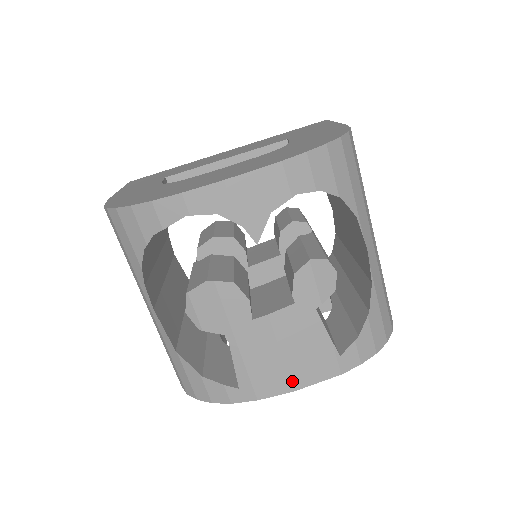
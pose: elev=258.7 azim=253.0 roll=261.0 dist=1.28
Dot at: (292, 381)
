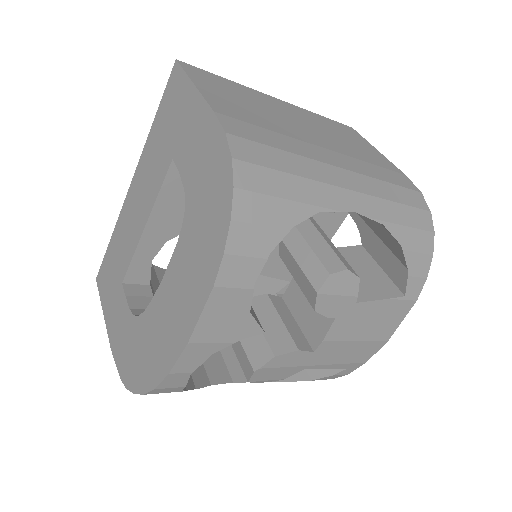
Dot at: (381, 339)
